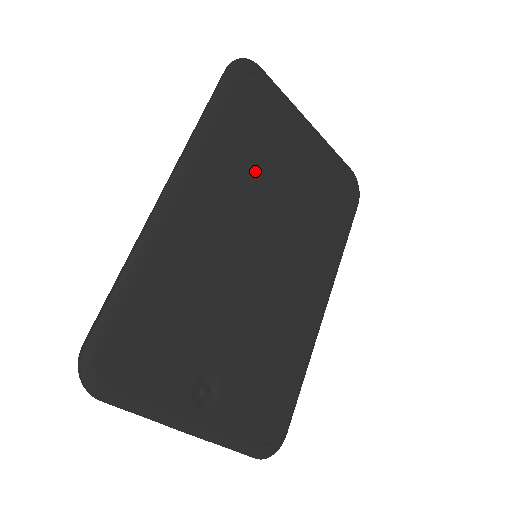
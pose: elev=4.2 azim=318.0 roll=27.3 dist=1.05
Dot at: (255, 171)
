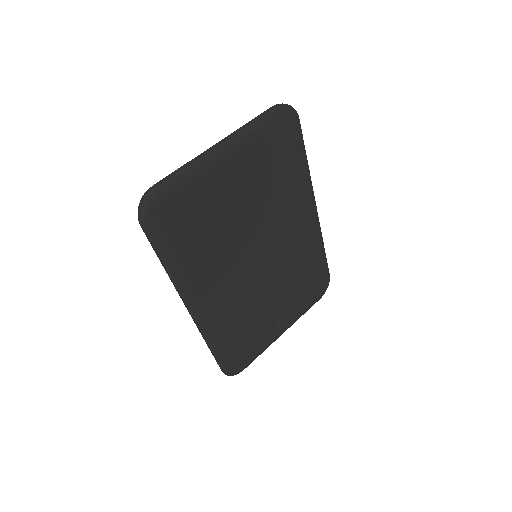
Dot at: (218, 237)
